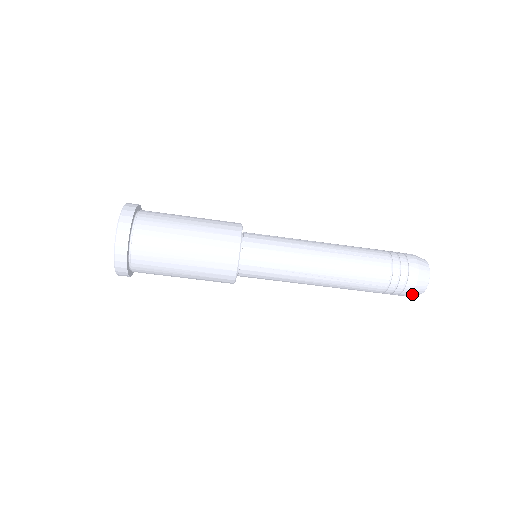
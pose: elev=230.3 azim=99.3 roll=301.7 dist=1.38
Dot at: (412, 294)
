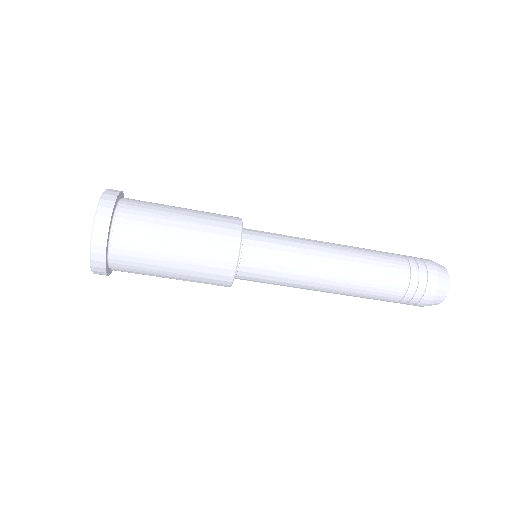
Dot at: (435, 297)
